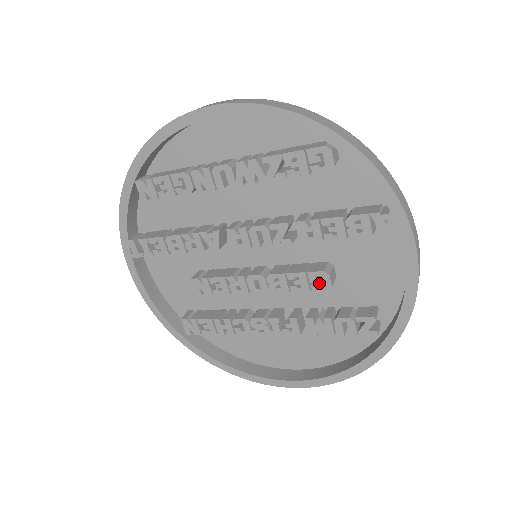
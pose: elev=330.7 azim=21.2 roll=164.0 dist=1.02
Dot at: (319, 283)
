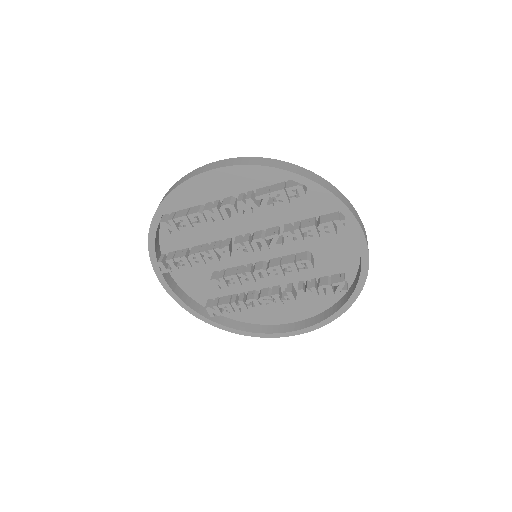
Dot at: (304, 267)
